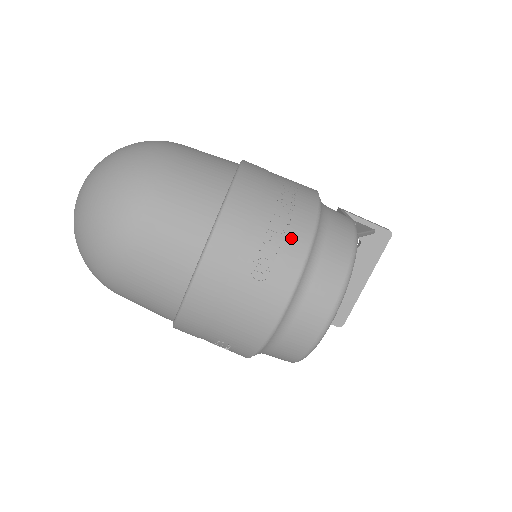
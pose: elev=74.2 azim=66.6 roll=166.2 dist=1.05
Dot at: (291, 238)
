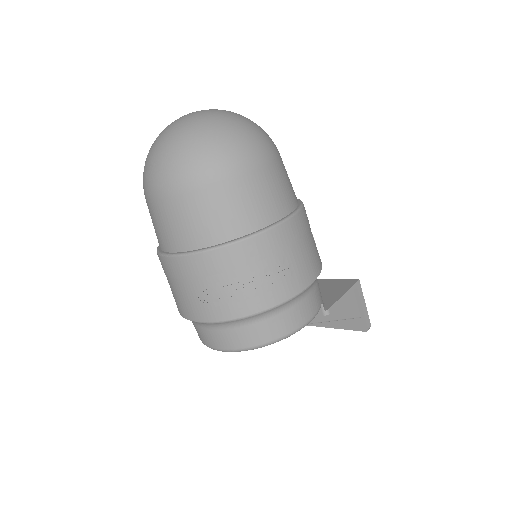
Dot at: (237, 303)
